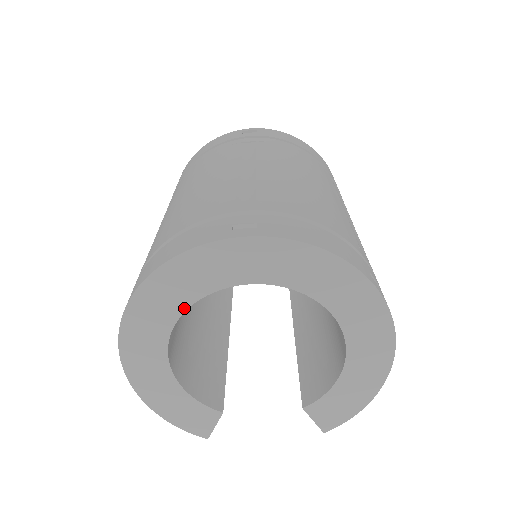
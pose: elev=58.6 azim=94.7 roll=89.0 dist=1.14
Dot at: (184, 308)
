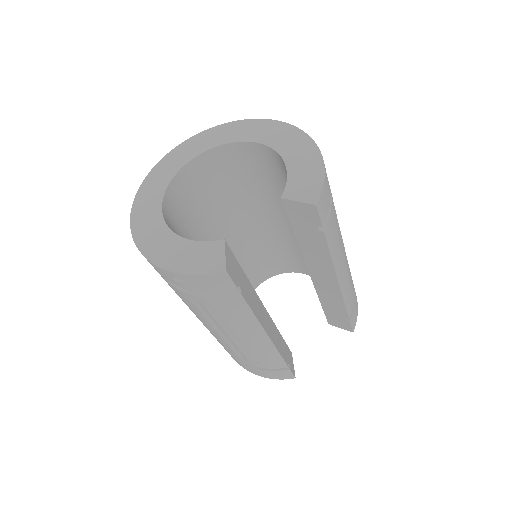
Dot at: (164, 190)
